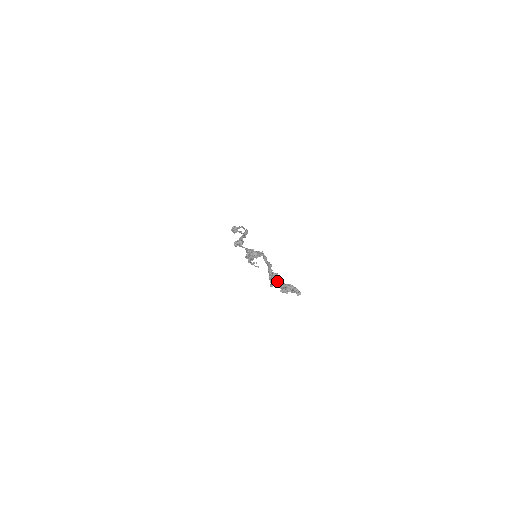
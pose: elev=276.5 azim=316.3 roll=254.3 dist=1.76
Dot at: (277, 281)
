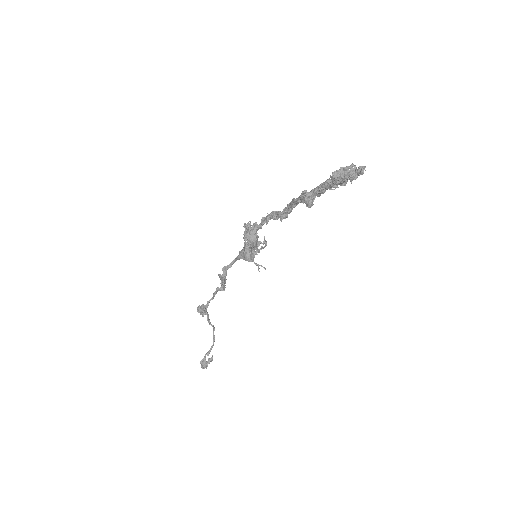
Dot at: (315, 192)
